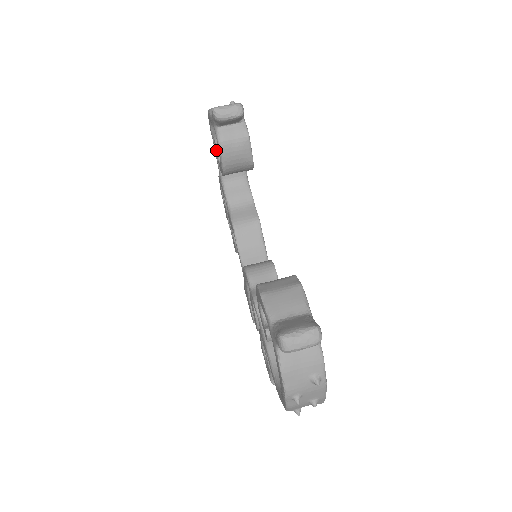
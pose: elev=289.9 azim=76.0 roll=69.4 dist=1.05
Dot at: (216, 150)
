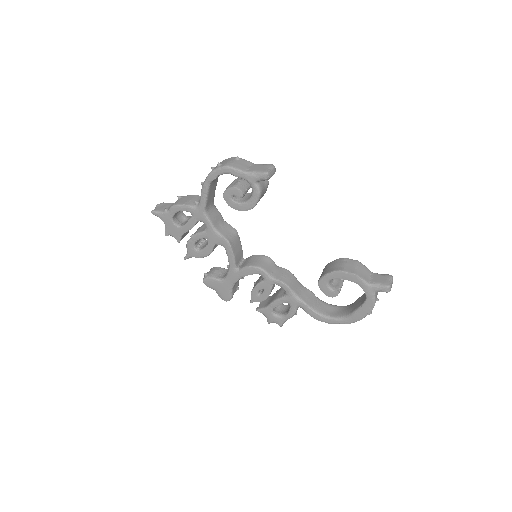
Dot at: (236, 195)
